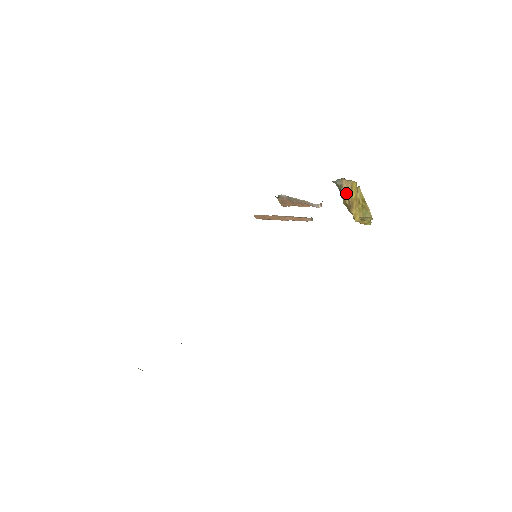
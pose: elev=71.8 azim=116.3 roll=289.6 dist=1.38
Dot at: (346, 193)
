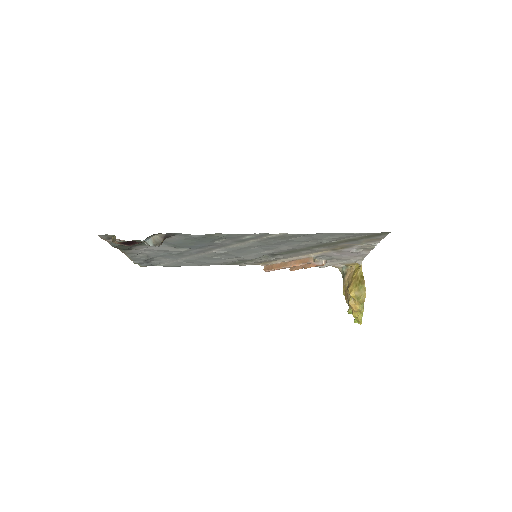
Dot at: (348, 277)
